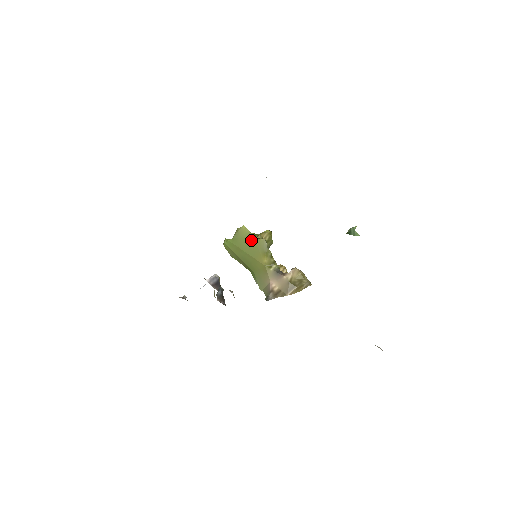
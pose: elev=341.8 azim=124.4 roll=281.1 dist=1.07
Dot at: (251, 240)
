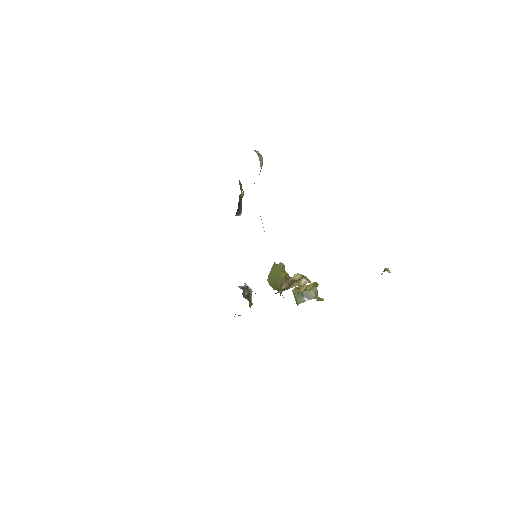
Dot at: (276, 268)
